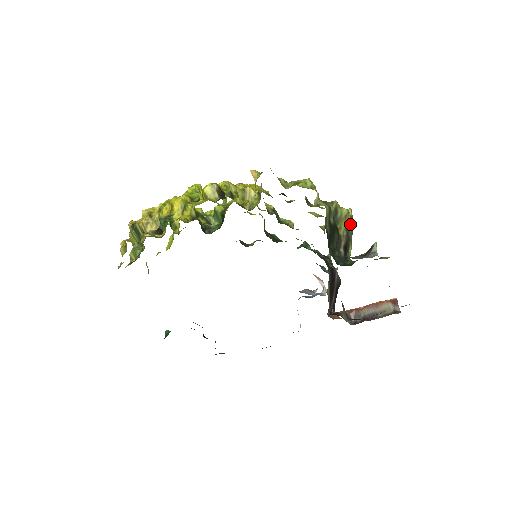
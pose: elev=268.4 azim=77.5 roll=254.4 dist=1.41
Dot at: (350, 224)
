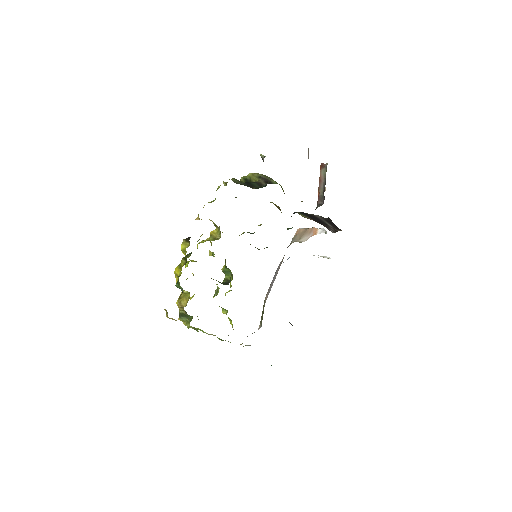
Dot at: (260, 175)
